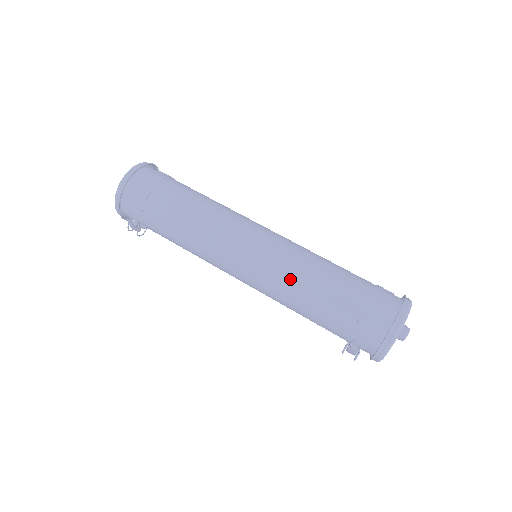
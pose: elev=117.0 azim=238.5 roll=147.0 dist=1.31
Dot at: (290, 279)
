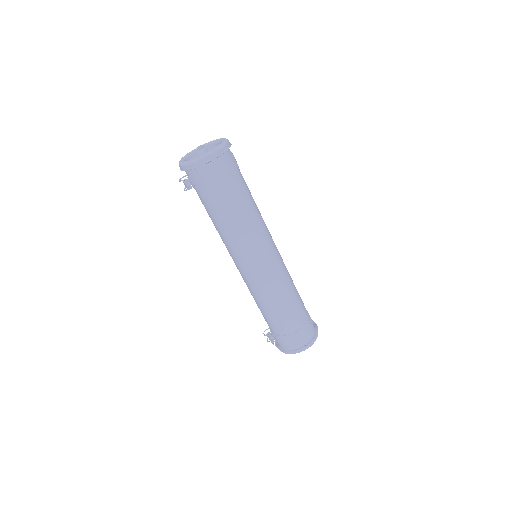
Dot at: (269, 296)
